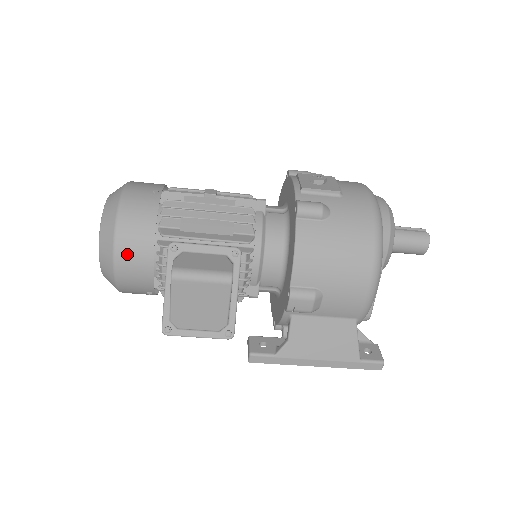
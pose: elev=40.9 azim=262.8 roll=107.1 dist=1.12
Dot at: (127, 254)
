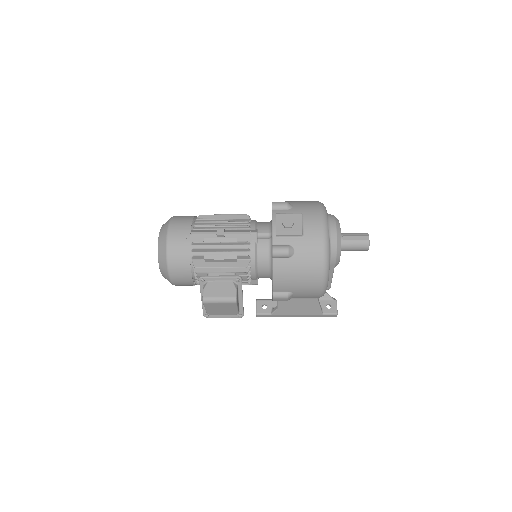
Dot at: (177, 277)
